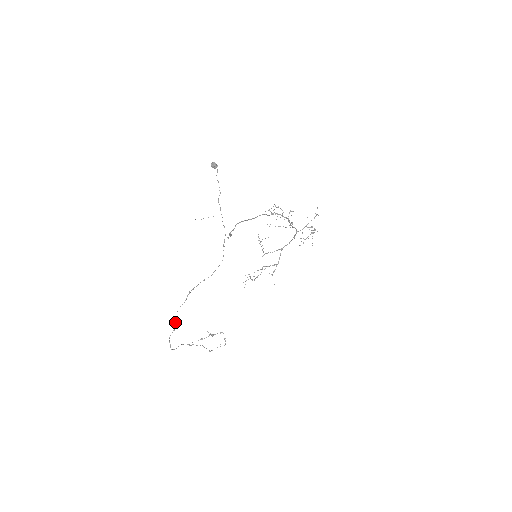
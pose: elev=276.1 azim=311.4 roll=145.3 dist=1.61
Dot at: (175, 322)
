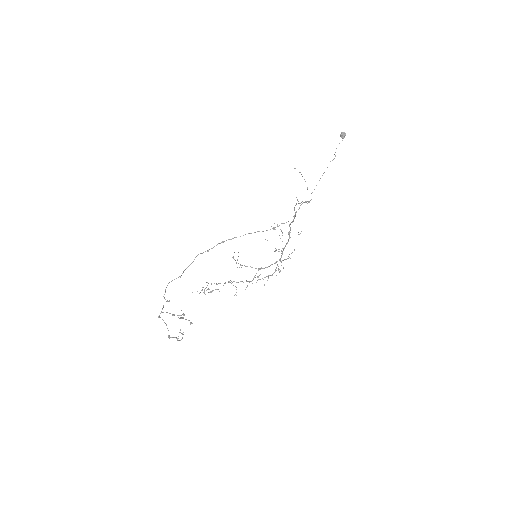
Dot at: (187, 267)
